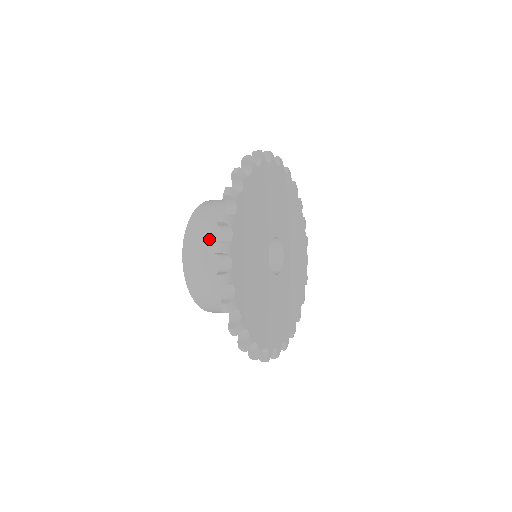
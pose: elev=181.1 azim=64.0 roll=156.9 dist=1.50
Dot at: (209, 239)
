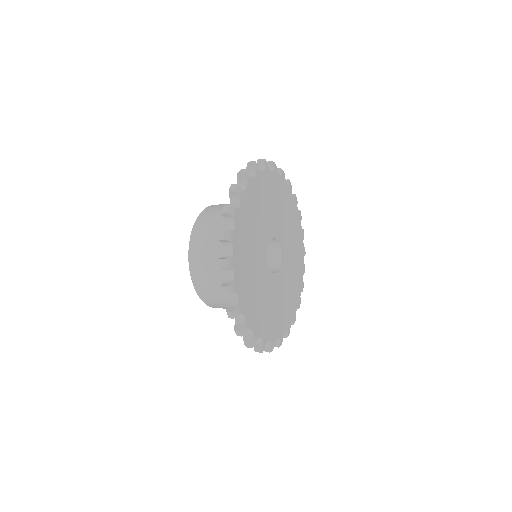
Dot at: (212, 262)
